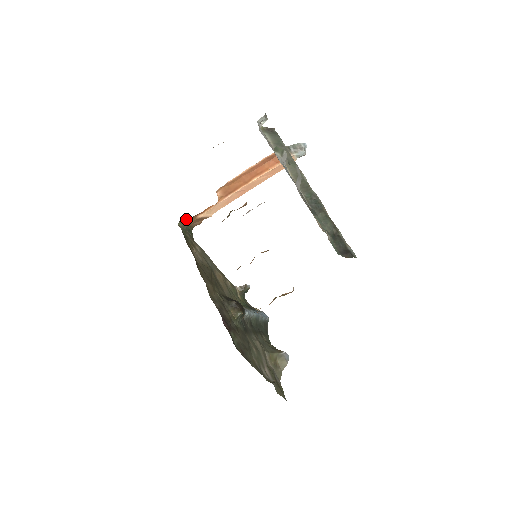
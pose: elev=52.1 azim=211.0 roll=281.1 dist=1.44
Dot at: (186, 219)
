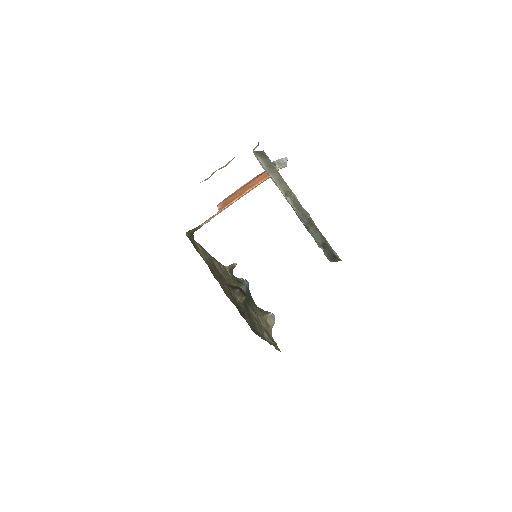
Dot at: occluded
